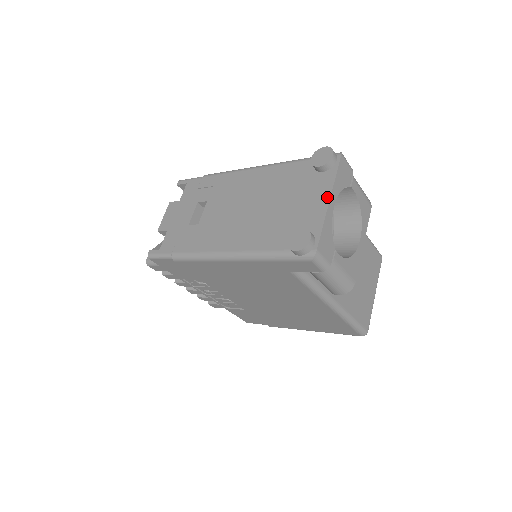
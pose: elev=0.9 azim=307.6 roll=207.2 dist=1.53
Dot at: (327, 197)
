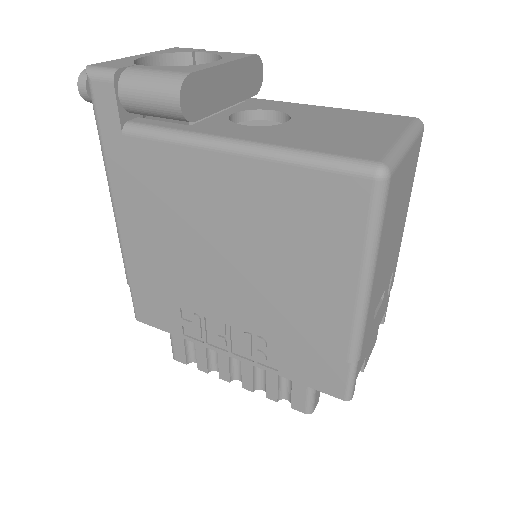
Dot at: occluded
